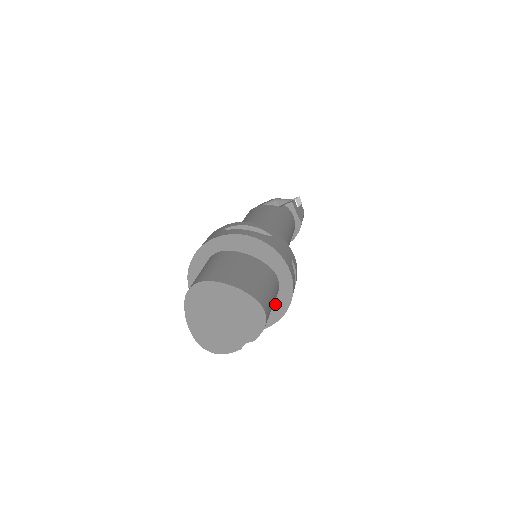
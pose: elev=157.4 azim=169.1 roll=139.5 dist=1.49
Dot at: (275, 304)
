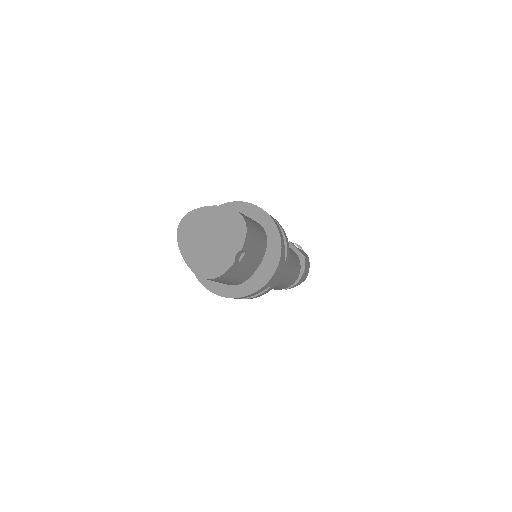
Dot at: (269, 252)
